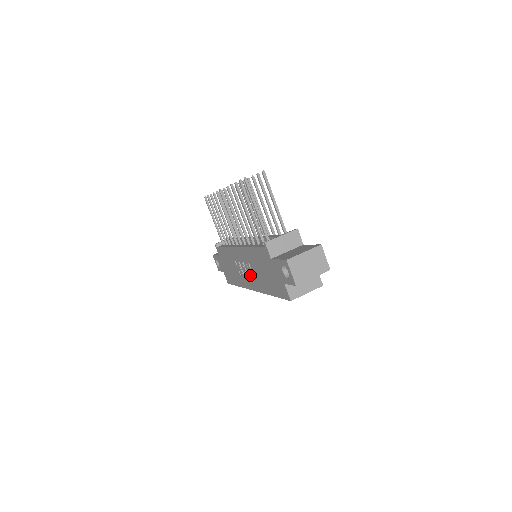
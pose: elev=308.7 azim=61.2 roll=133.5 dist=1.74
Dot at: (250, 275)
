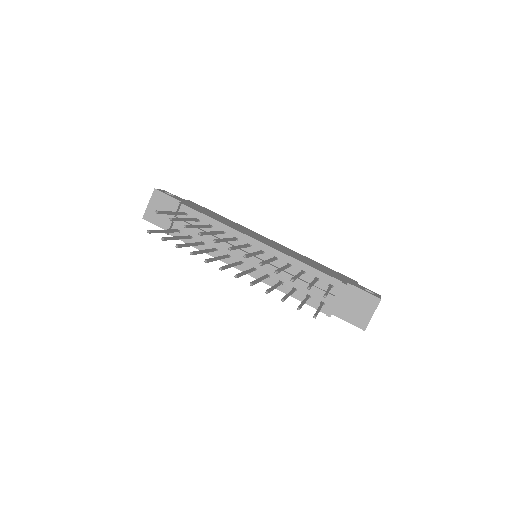
Dot at: occluded
